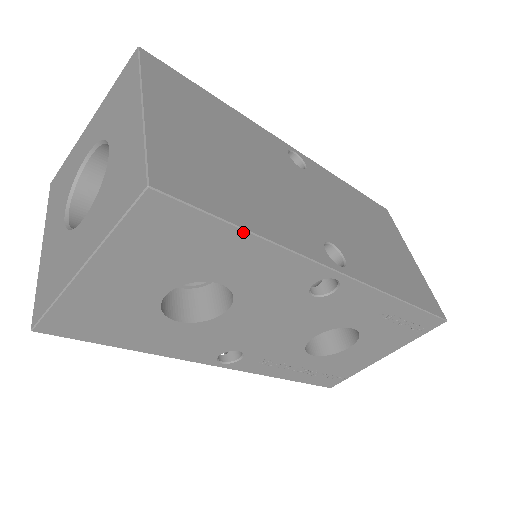
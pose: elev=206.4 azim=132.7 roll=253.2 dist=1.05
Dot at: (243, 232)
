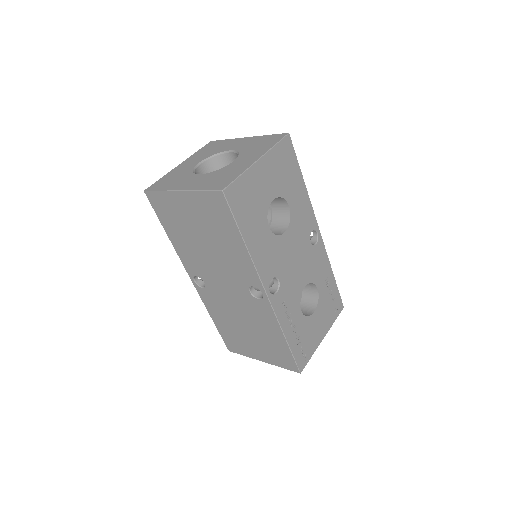
Dot at: (302, 177)
